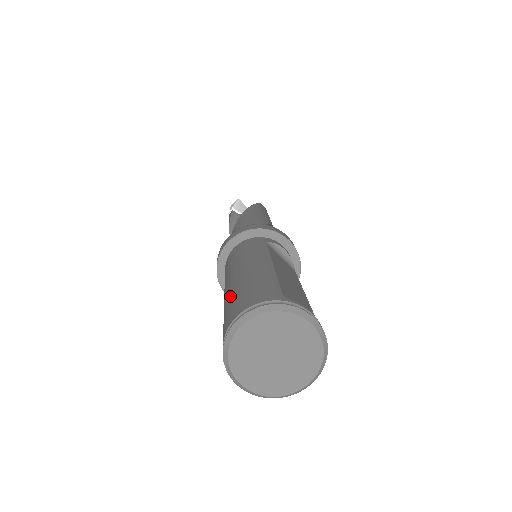
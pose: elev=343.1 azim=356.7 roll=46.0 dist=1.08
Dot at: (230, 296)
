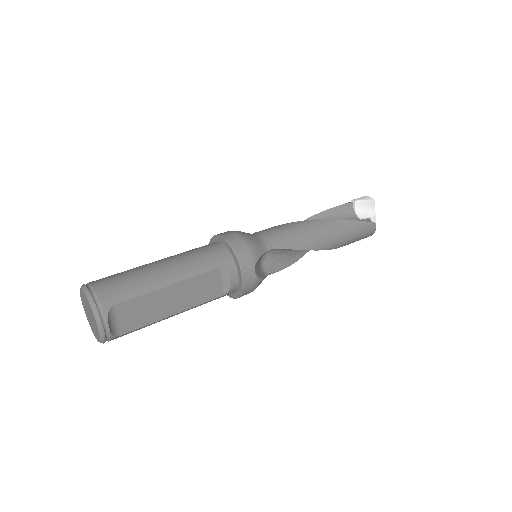
Dot at: (131, 270)
